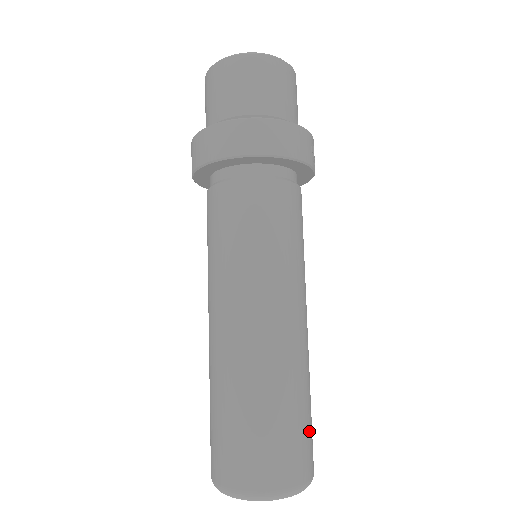
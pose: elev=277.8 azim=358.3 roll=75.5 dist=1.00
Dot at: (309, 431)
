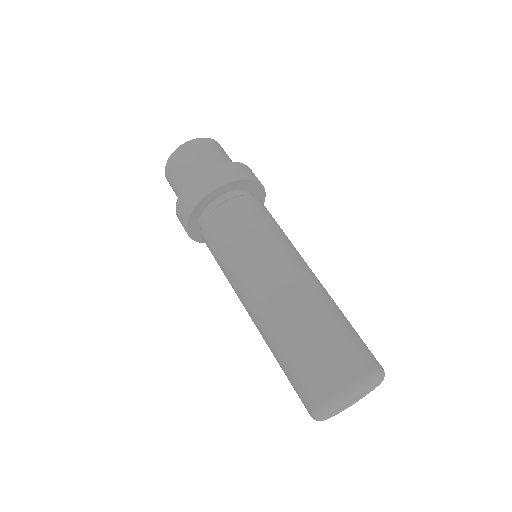
Dot at: (359, 337)
